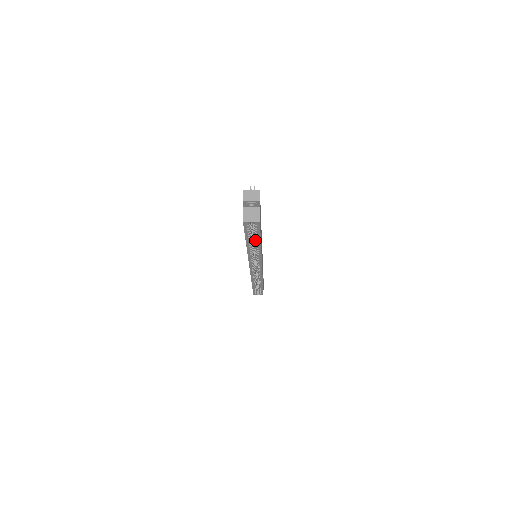
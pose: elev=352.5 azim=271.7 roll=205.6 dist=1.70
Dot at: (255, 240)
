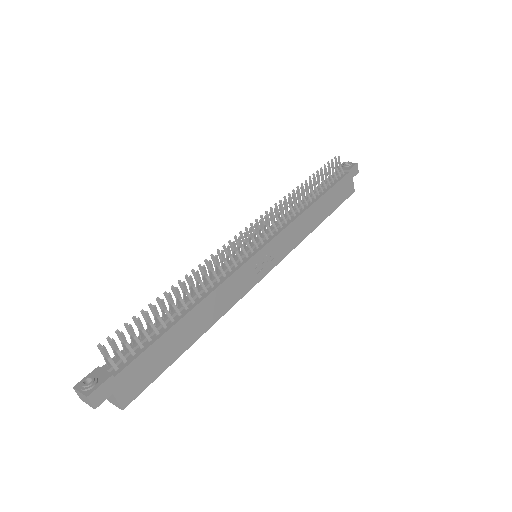
Dot at: occluded
